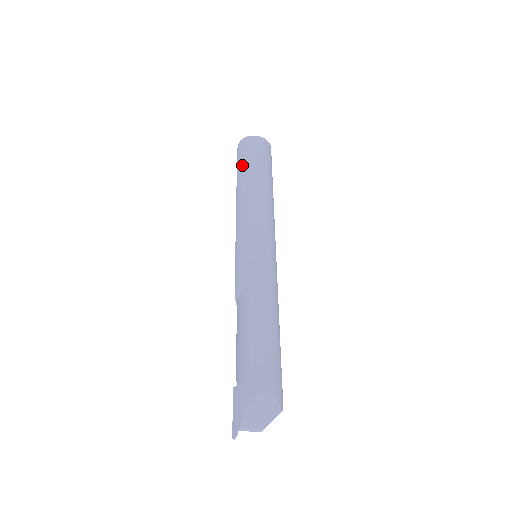
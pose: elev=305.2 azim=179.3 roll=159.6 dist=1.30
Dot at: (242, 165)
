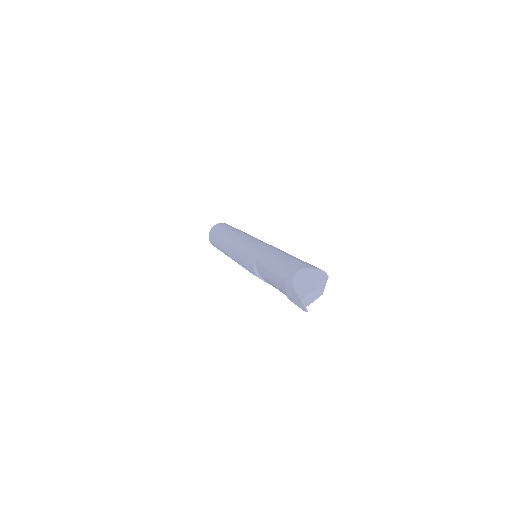
Dot at: (216, 243)
